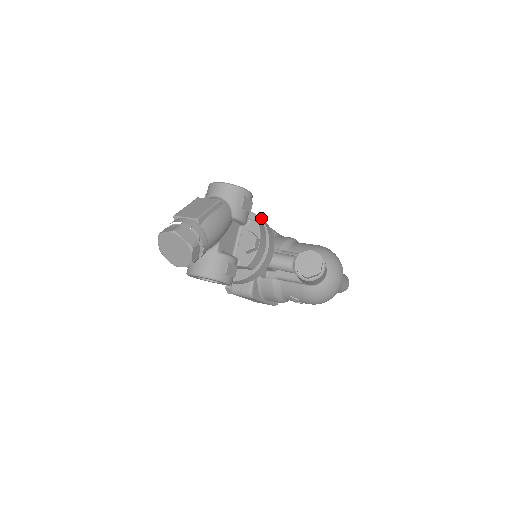
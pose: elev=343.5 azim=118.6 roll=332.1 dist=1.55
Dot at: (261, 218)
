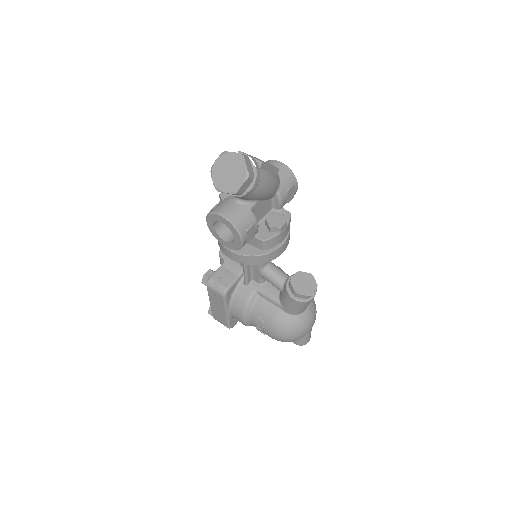
Dot at: occluded
